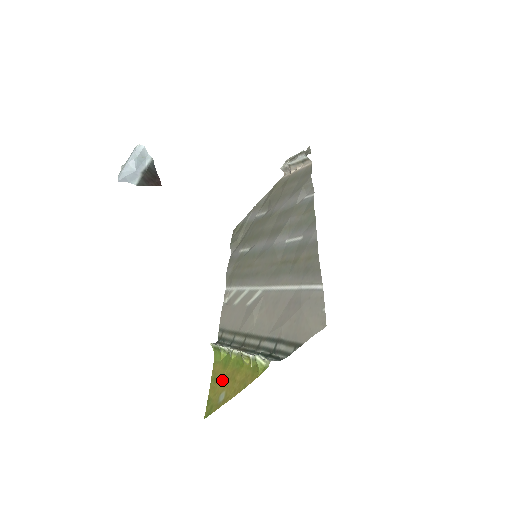
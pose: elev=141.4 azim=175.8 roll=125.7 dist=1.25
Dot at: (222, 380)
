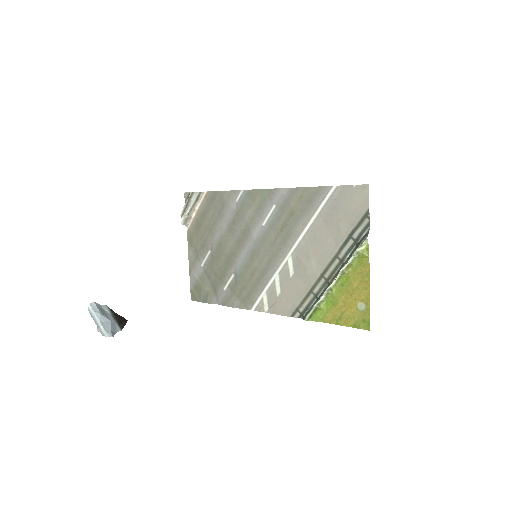
Dot at: (346, 307)
